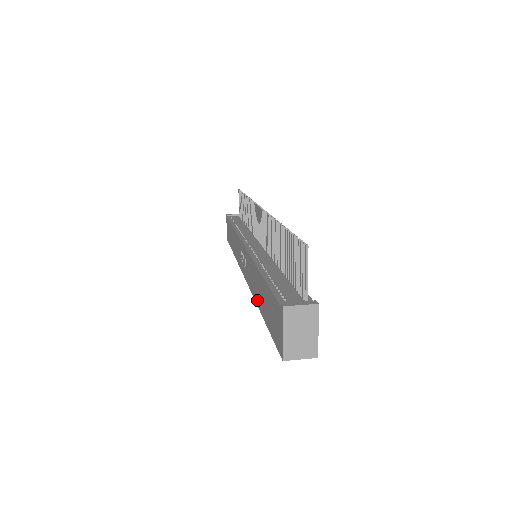
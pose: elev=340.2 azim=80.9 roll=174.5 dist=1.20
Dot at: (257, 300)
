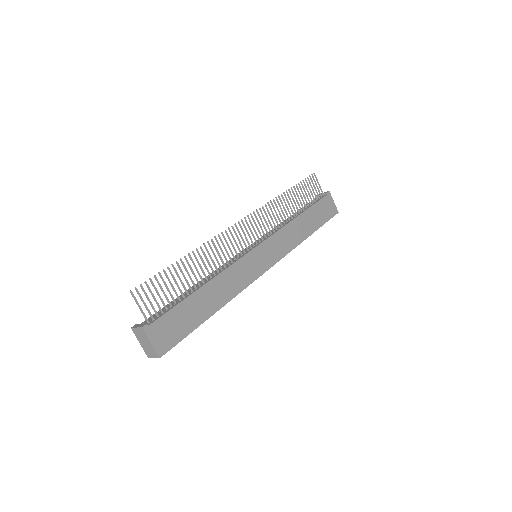
Dot at: occluded
